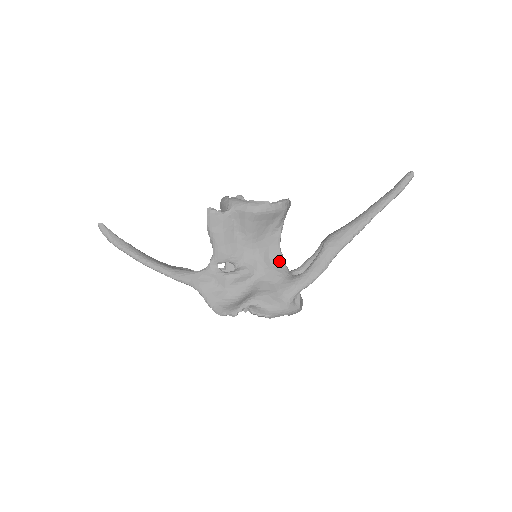
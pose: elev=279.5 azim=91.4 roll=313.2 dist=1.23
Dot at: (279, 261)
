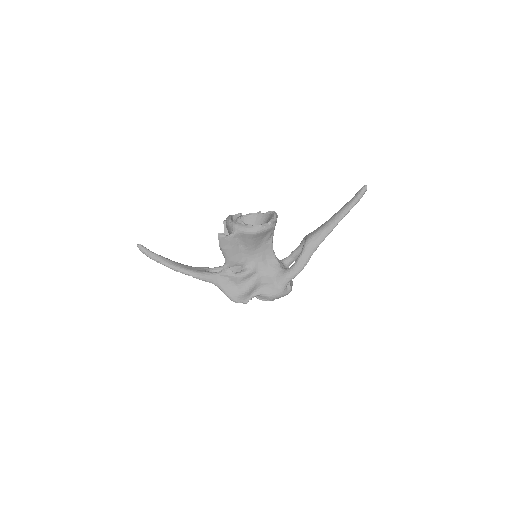
Dot at: (273, 259)
